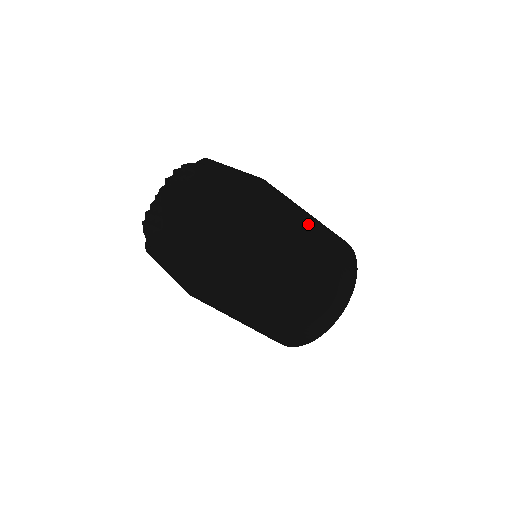
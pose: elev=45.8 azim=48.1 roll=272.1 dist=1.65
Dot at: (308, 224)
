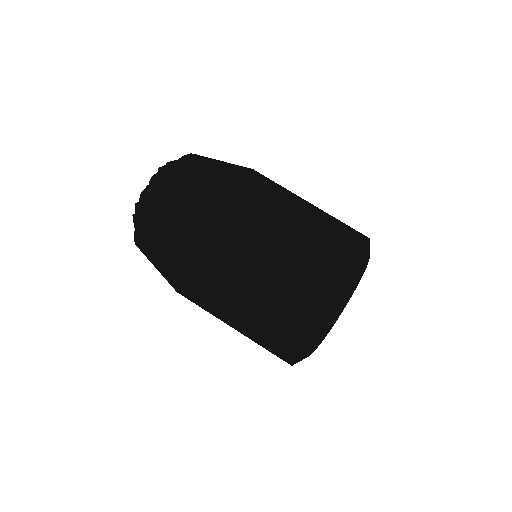
Dot at: (290, 206)
